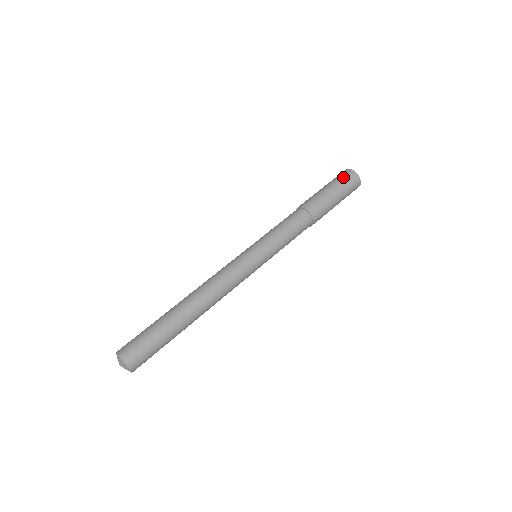
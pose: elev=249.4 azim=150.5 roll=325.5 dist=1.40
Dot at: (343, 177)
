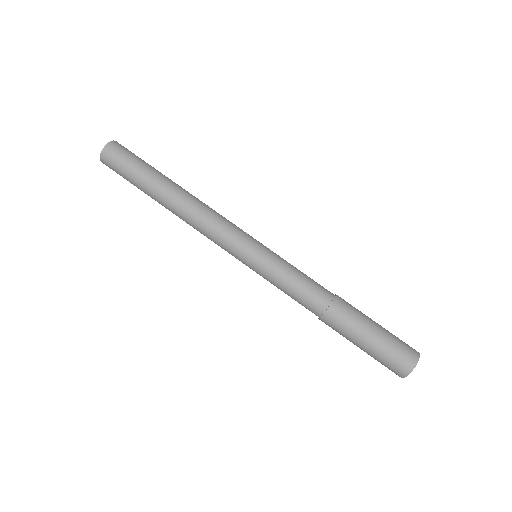
Dot at: (401, 348)
